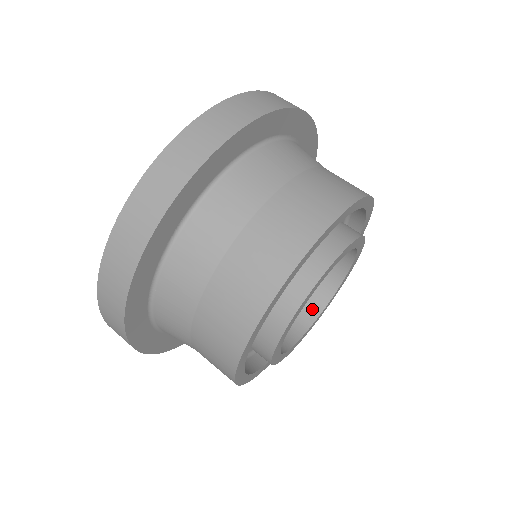
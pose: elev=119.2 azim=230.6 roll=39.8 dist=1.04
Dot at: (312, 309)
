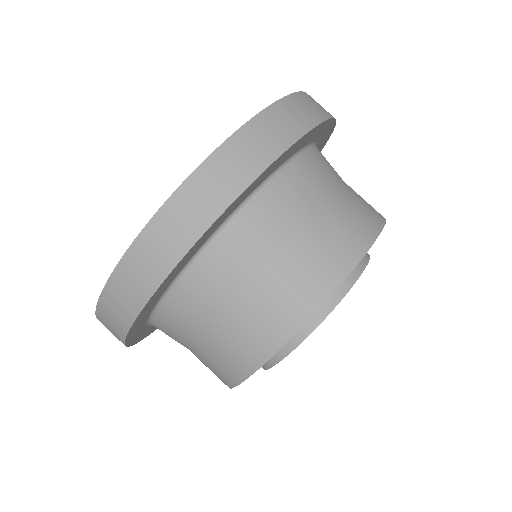
Dot at: occluded
